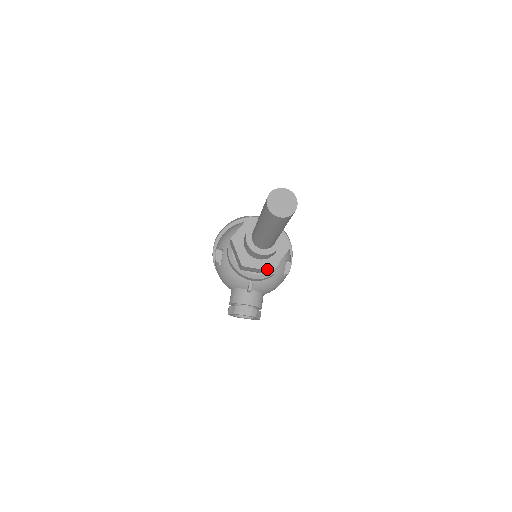
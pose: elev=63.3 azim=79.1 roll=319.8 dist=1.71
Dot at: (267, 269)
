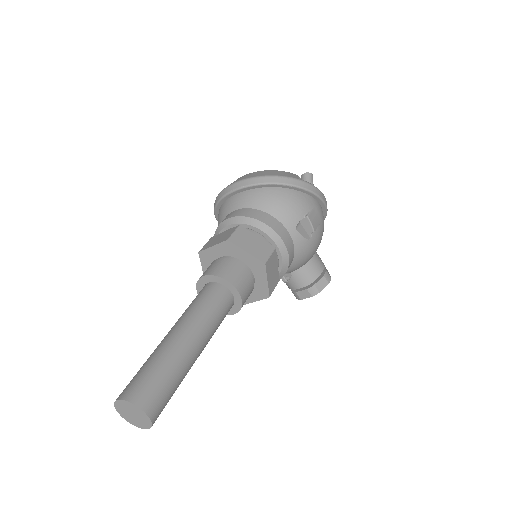
Dot at: (263, 298)
